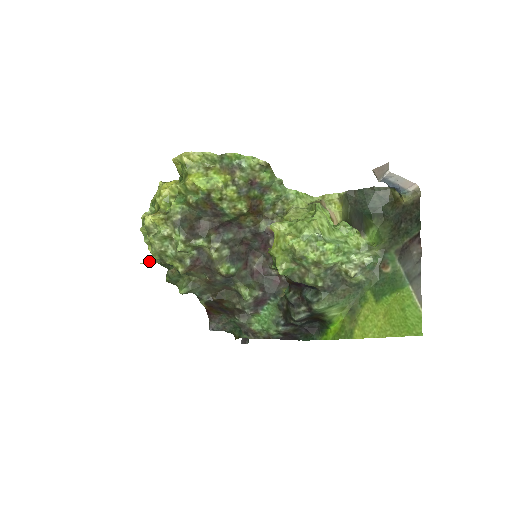
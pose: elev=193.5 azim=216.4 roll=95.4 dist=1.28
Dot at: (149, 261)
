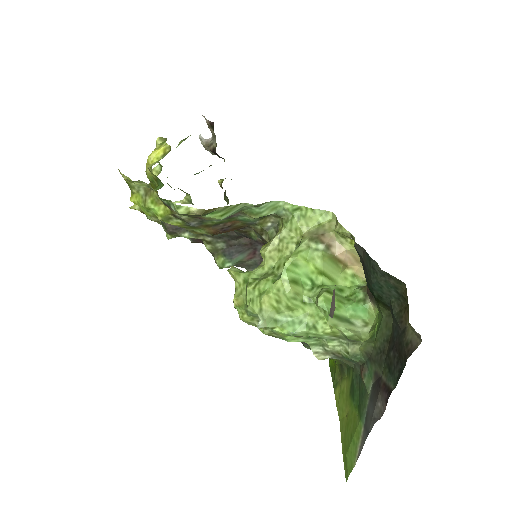
Dot at: (183, 201)
